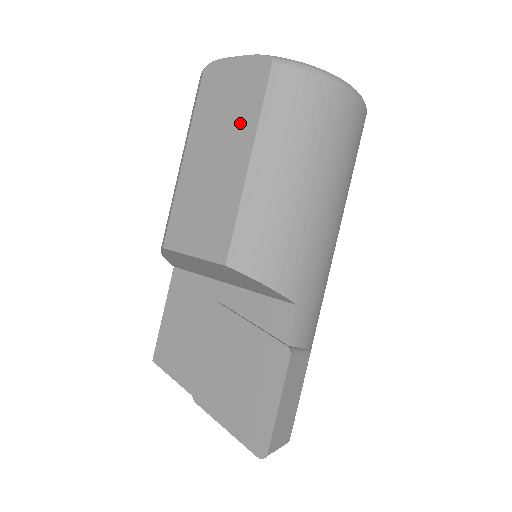
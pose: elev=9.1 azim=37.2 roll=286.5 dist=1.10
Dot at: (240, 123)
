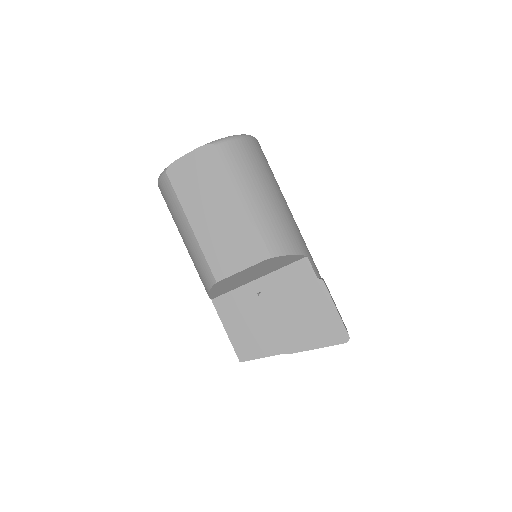
Dot at: (218, 186)
